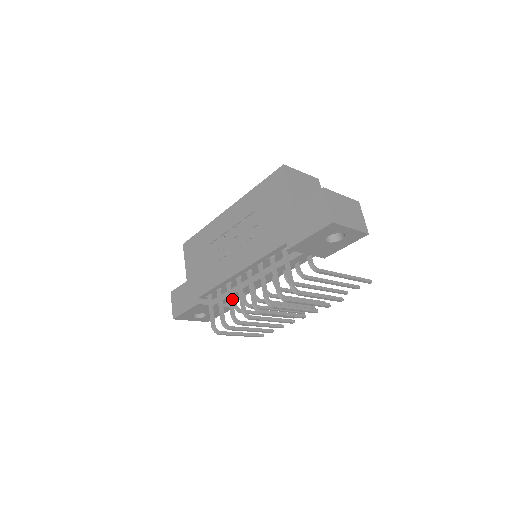
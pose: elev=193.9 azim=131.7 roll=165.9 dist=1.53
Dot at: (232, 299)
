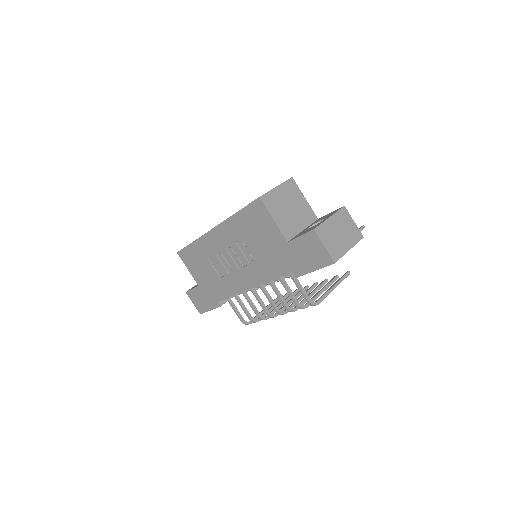
Dot at: (252, 303)
